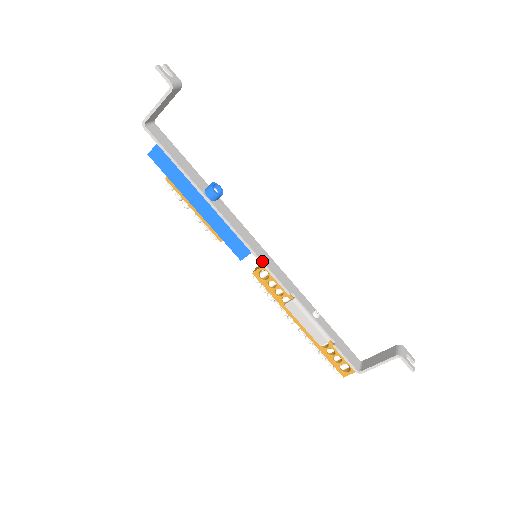
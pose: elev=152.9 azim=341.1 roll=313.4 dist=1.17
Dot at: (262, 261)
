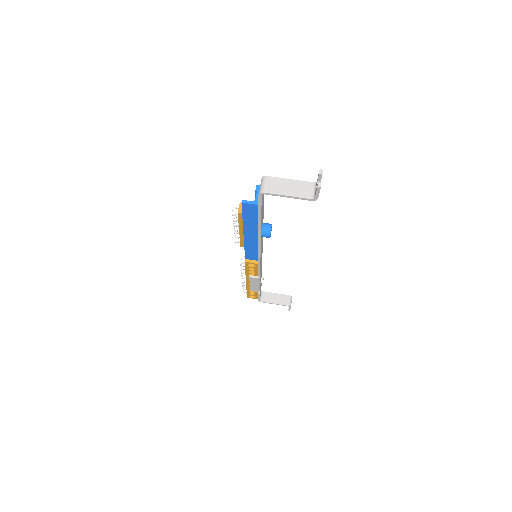
Dot at: (260, 265)
